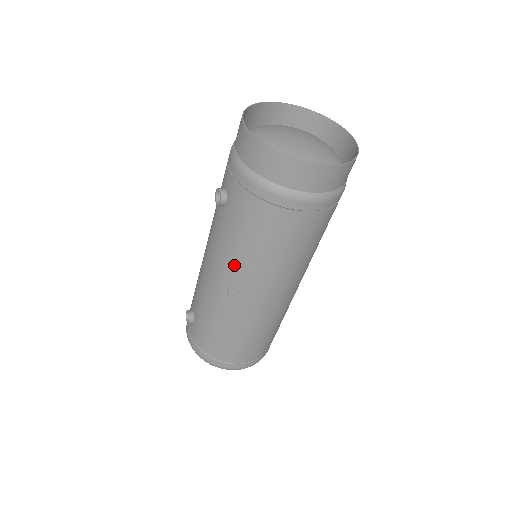
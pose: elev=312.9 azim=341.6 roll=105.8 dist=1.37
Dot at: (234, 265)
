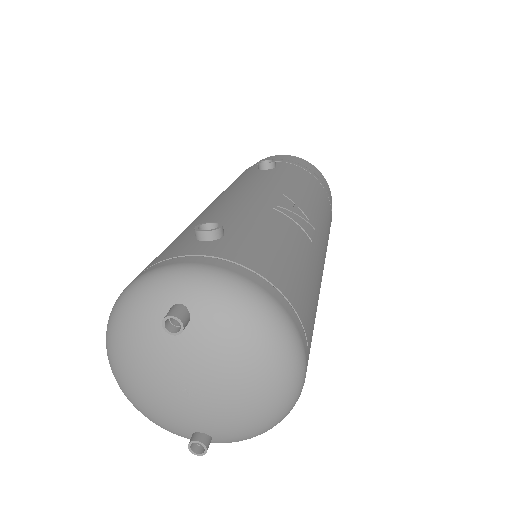
Dot at: (299, 196)
